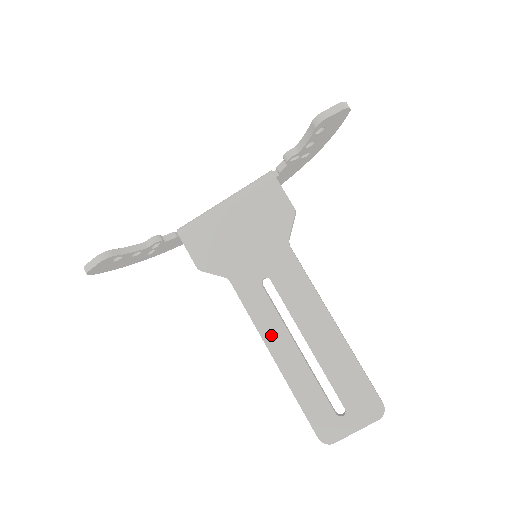
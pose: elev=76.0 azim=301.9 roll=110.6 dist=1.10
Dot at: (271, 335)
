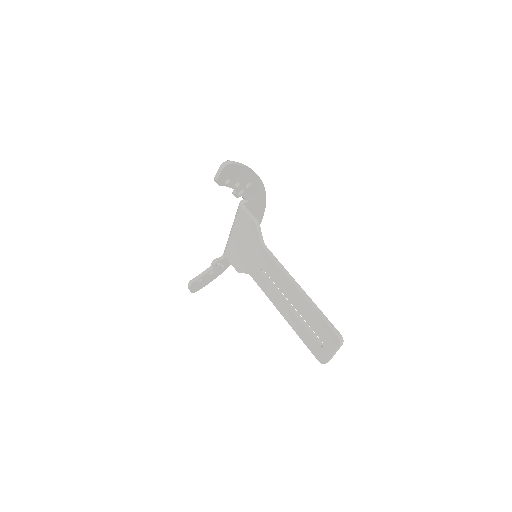
Dot at: (277, 303)
